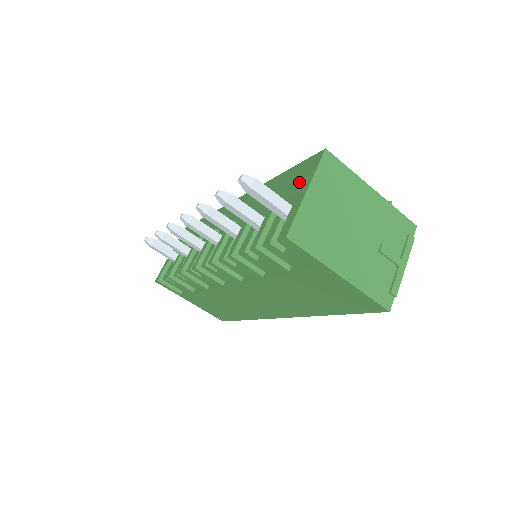
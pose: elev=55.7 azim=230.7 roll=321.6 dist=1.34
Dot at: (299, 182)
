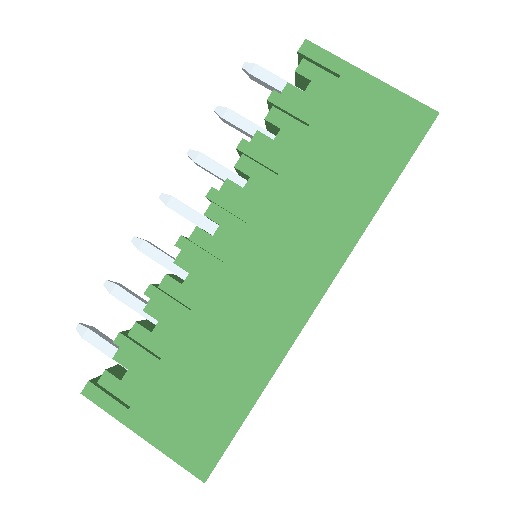
Dot at: occluded
